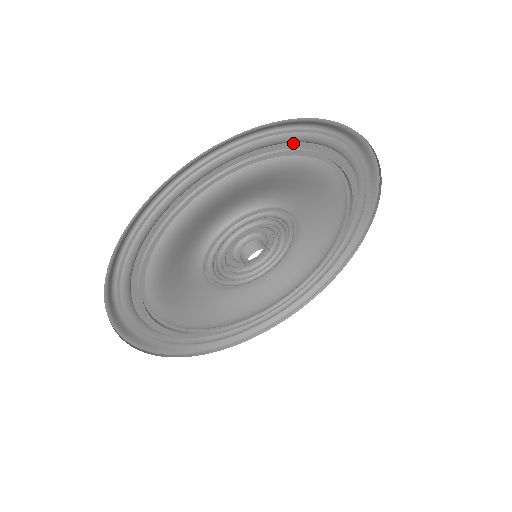
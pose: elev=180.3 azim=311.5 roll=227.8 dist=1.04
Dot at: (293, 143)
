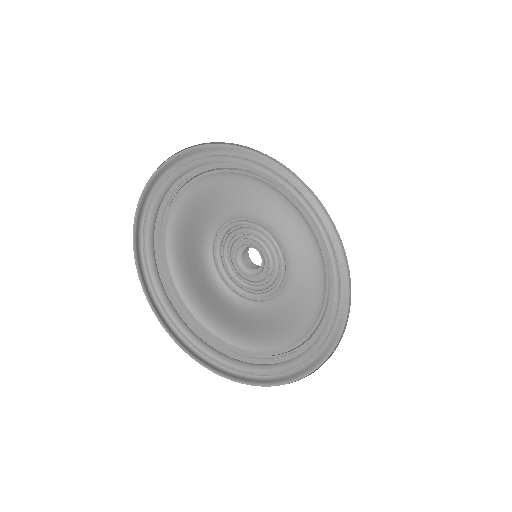
Dot at: (229, 163)
